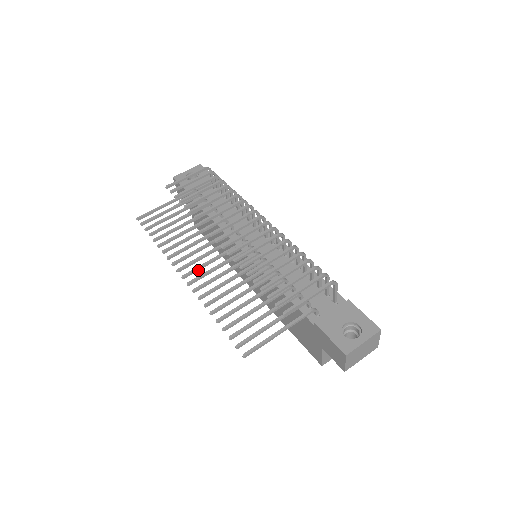
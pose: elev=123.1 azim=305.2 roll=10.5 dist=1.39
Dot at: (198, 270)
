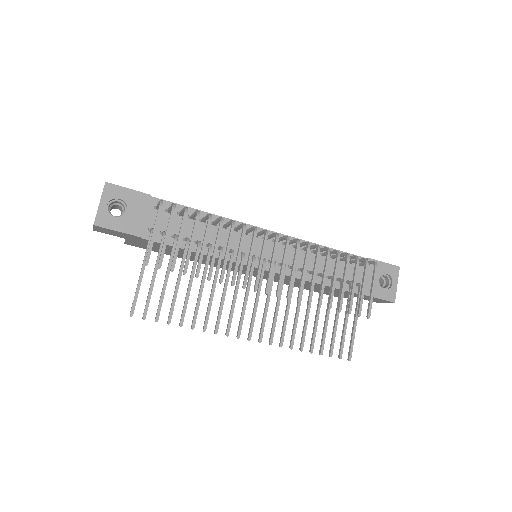
Dot at: (253, 322)
